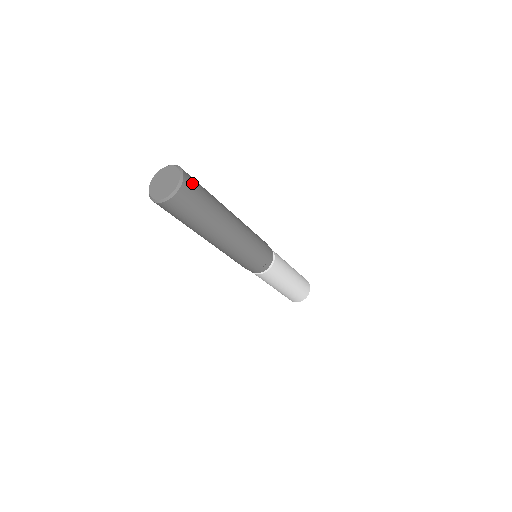
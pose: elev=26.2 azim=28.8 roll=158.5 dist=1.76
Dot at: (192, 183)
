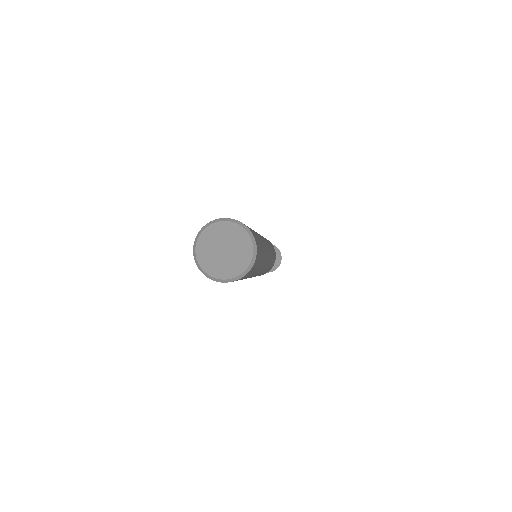
Dot at: (259, 250)
